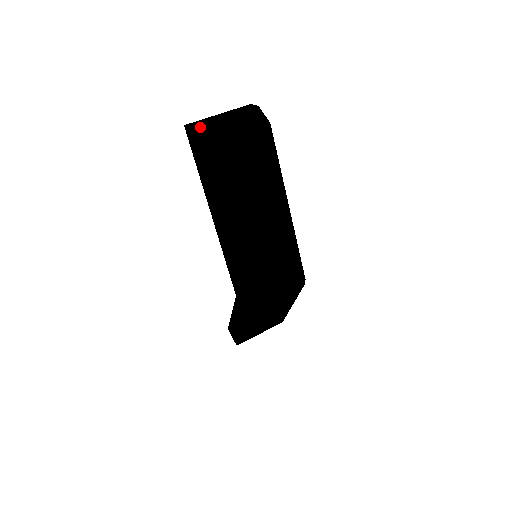
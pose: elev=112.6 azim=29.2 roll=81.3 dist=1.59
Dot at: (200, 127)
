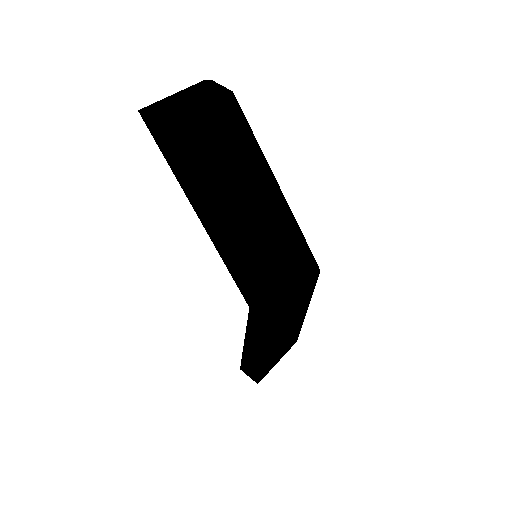
Dot at: (157, 109)
